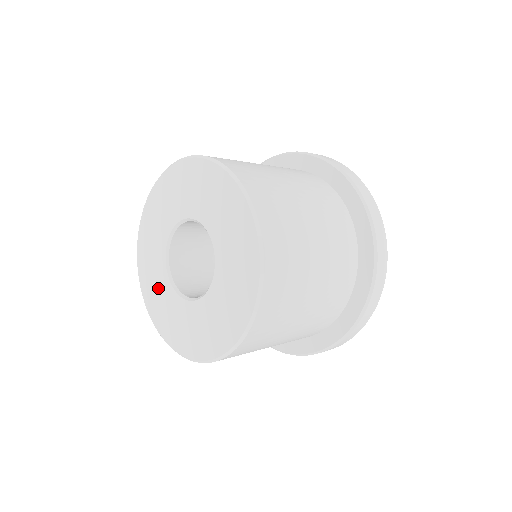
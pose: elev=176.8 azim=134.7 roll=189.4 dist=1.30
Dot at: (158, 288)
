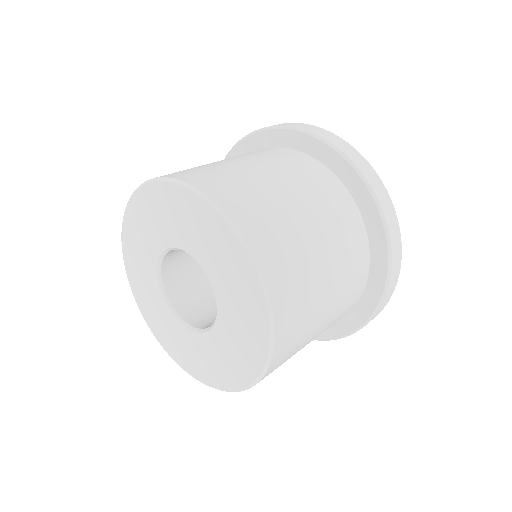
Dot at: (187, 347)
